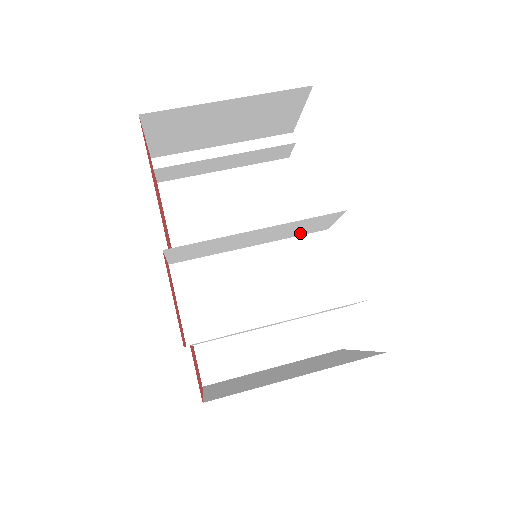
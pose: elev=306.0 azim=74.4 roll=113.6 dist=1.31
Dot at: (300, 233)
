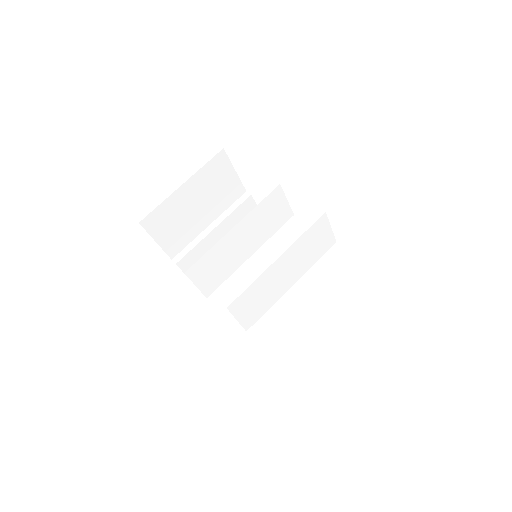
Dot at: (275, 226)
